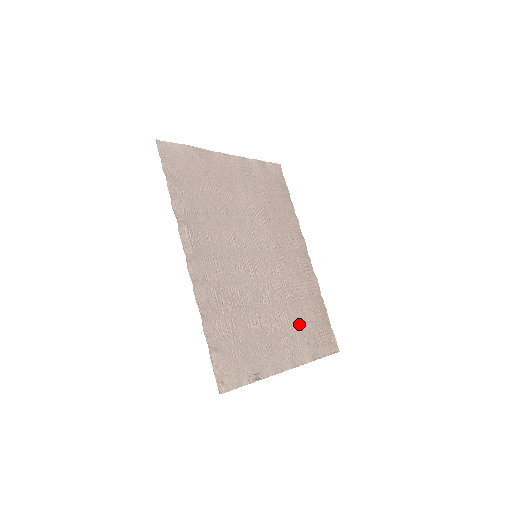
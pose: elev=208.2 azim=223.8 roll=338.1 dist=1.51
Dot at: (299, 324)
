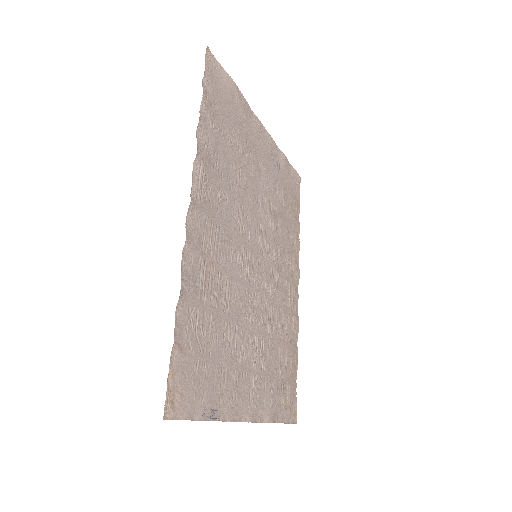
Dot at: (271, 366)
